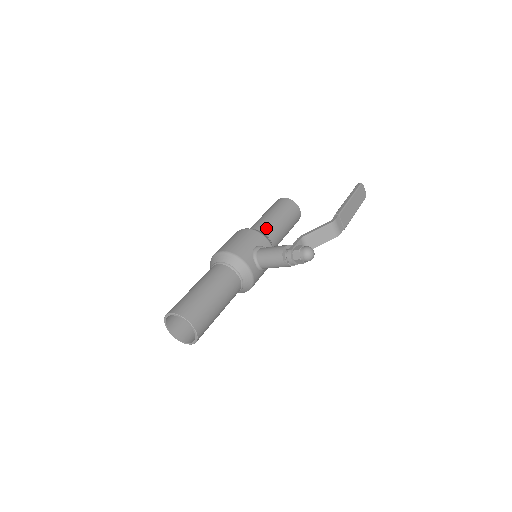
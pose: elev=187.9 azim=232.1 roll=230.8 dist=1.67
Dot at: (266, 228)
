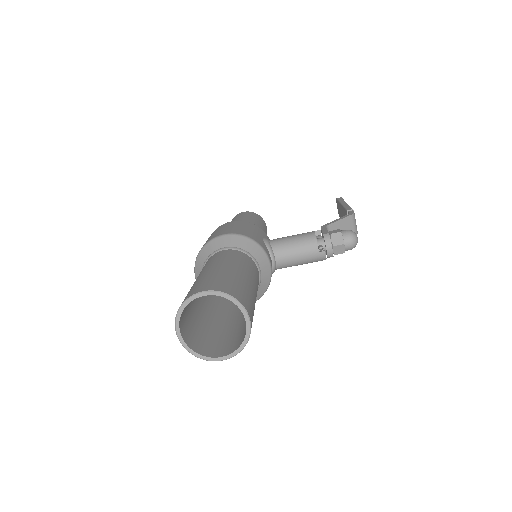
Dot at: occluded
